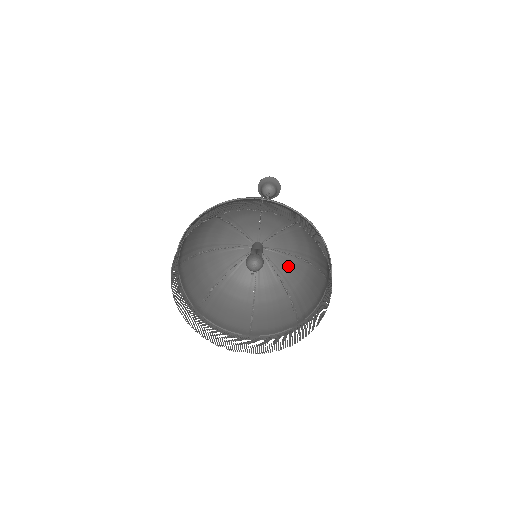
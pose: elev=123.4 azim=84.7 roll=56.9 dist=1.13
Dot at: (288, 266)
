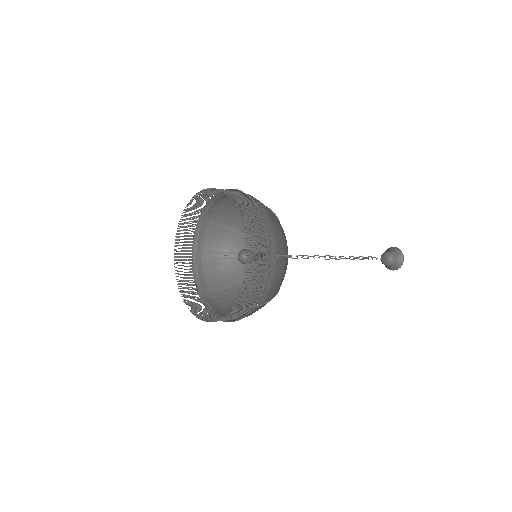
Dot at: occluded
